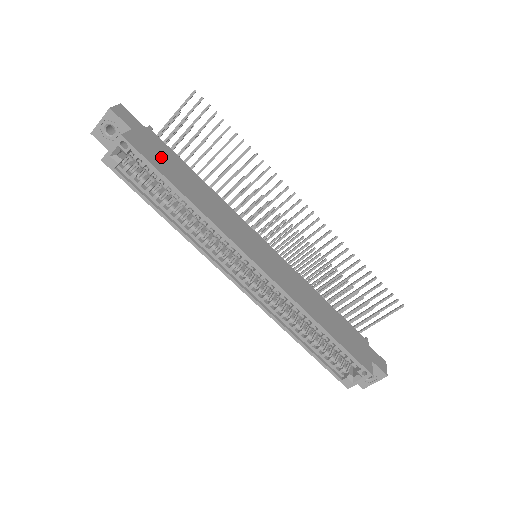
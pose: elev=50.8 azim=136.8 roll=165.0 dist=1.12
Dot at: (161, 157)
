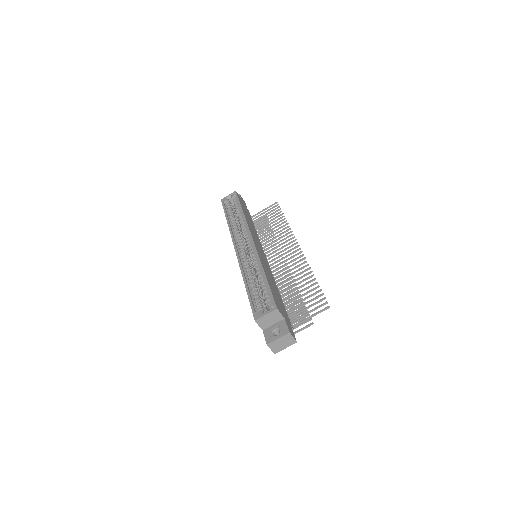
Dot at: occluded
